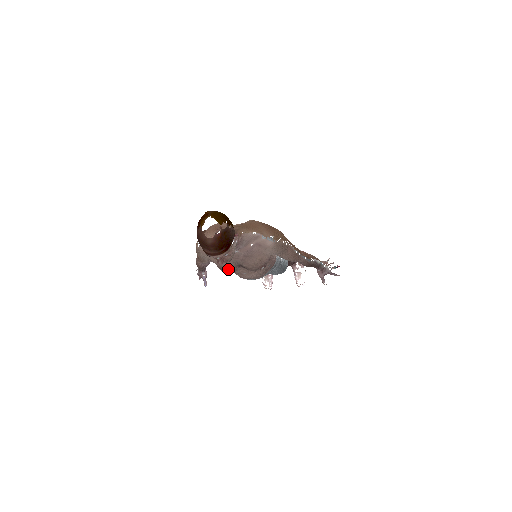
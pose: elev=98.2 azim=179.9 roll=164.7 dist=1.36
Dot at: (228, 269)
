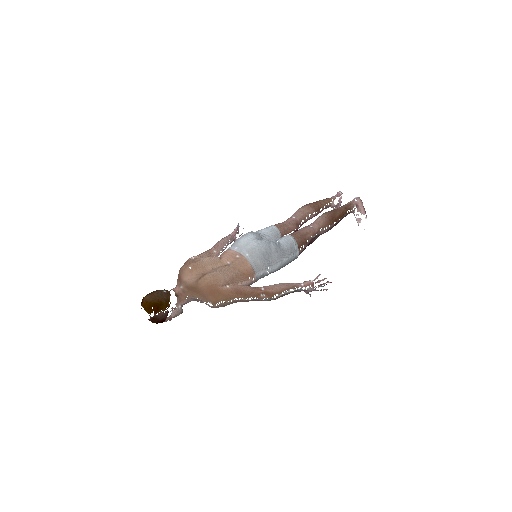
Dot at: occluded
